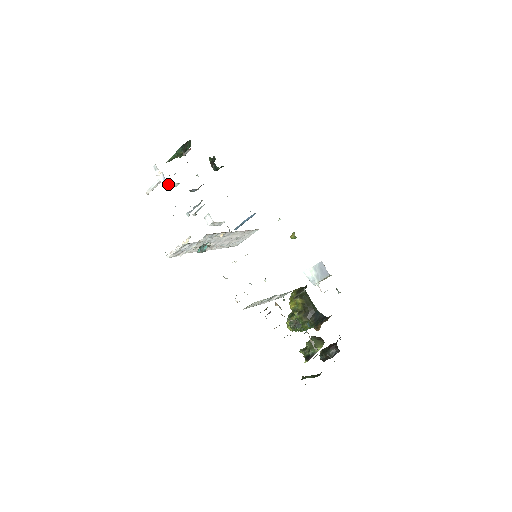
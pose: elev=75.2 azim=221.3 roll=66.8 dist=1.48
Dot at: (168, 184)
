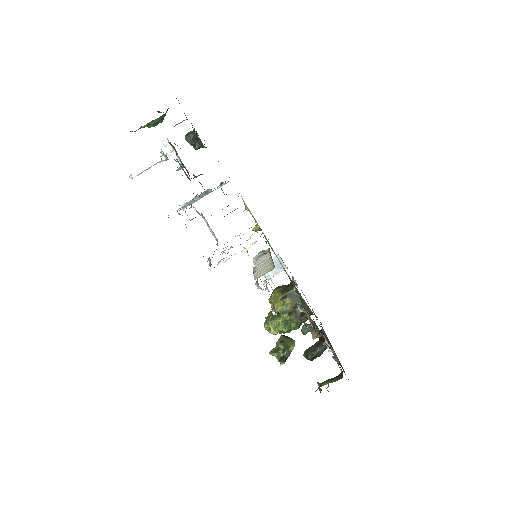
Dot at: (180, 167)
